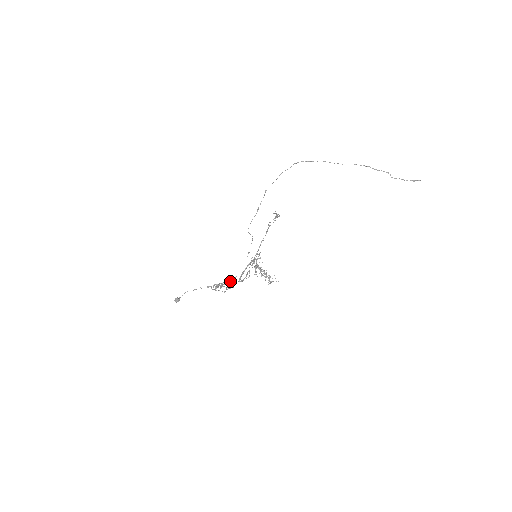
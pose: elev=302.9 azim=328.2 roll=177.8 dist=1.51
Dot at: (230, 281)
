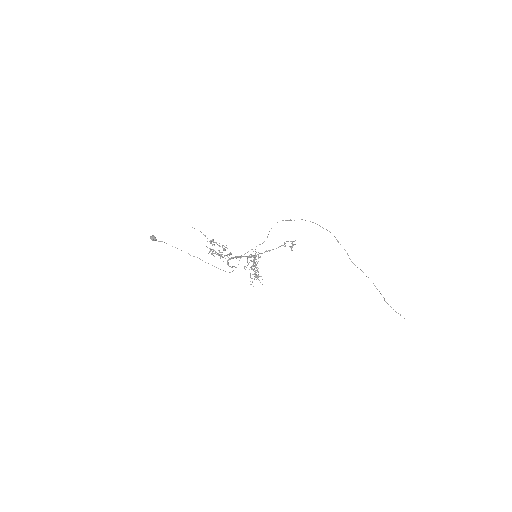
Dot at: (225, 249)
